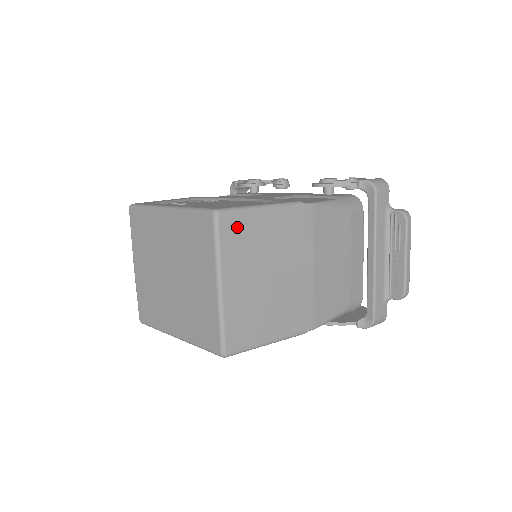
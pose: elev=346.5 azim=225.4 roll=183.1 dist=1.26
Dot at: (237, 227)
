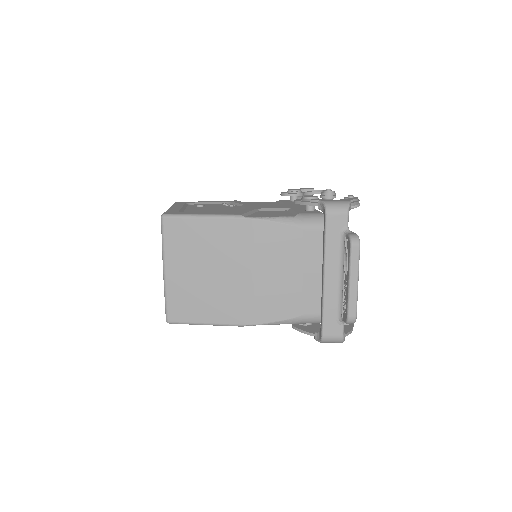
Dot at: (178, 229)
